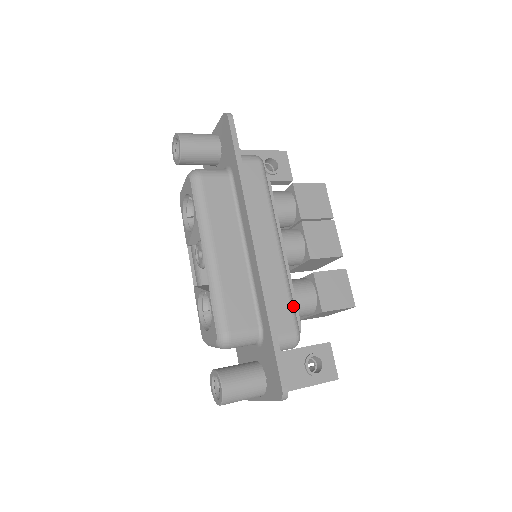
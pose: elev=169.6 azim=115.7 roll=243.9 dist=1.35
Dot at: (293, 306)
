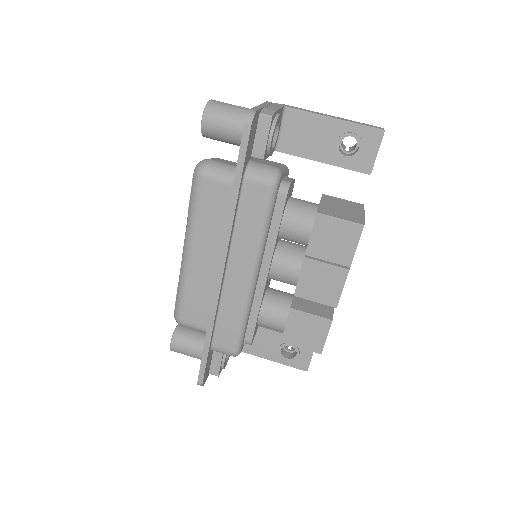
Dot at: (241, 332)
